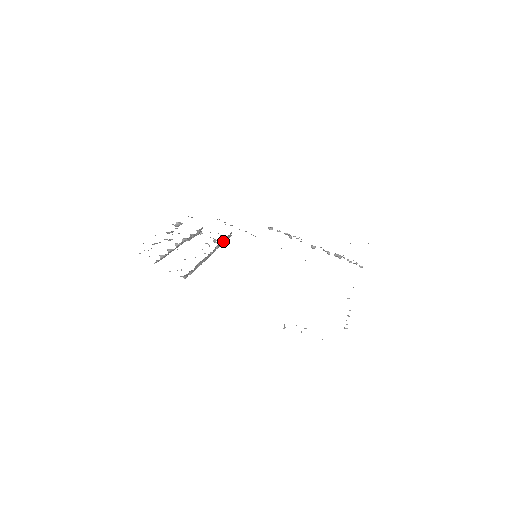
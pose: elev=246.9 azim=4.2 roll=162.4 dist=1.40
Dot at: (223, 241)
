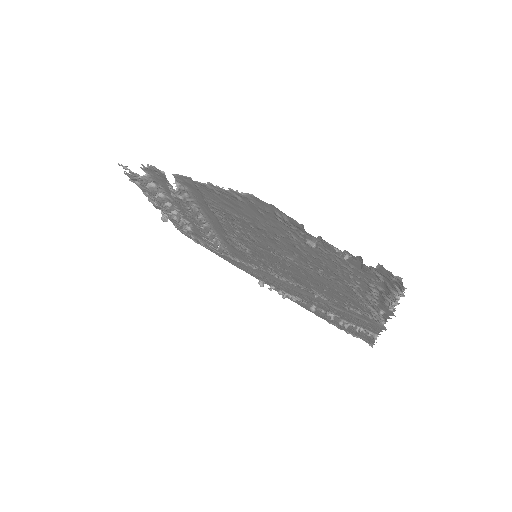
Dot at: (215, 241)
